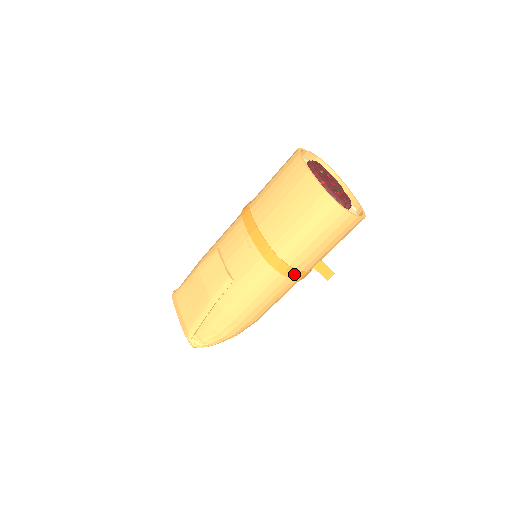
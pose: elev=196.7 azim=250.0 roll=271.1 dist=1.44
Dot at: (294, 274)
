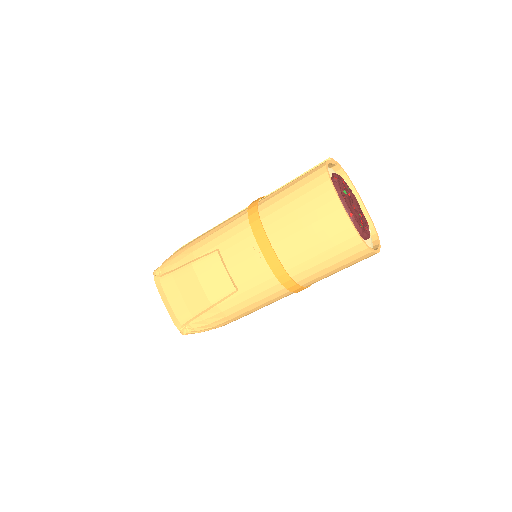
Dot at: occluded
